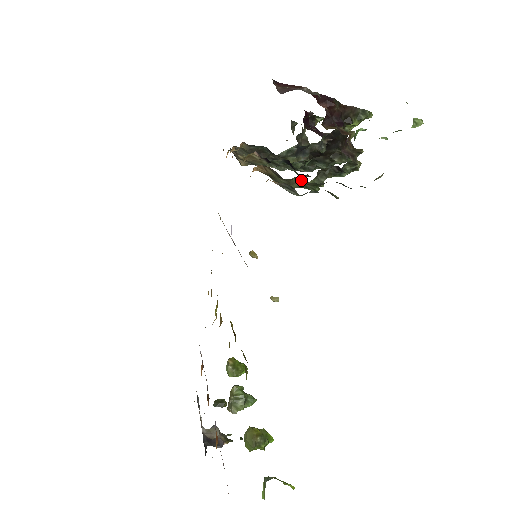
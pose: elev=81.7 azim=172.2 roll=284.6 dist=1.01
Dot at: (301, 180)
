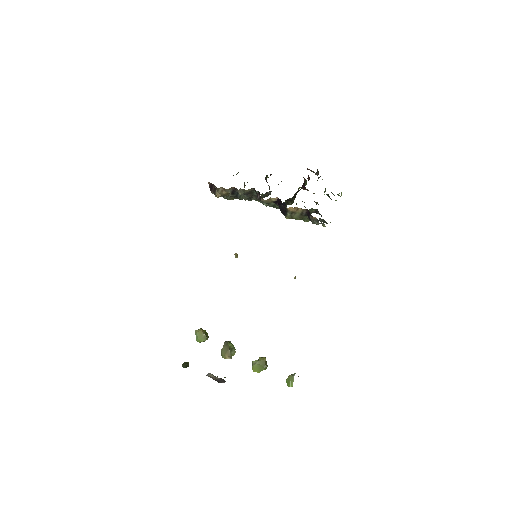
Dot at: occluded
